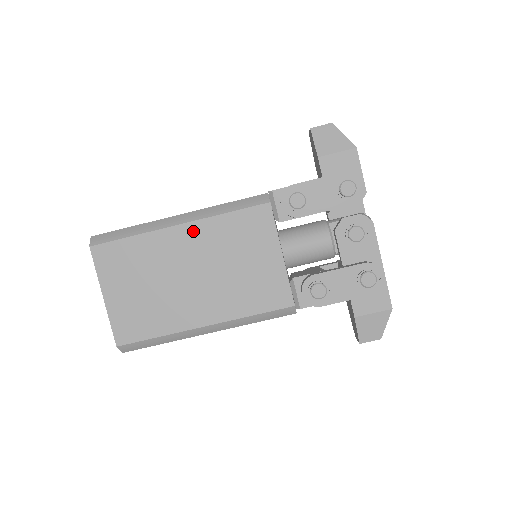
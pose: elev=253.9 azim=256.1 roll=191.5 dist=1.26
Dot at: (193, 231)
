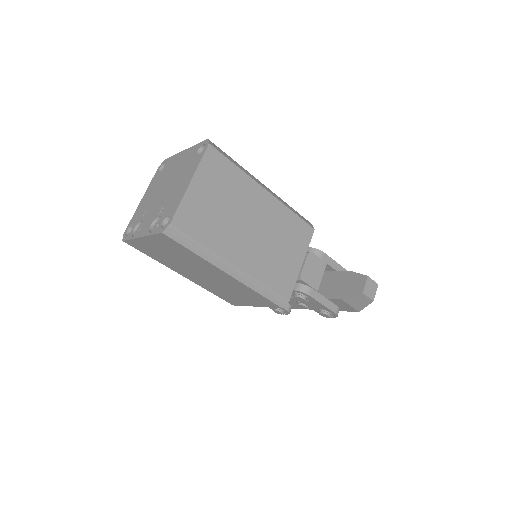
Dot at: (231, 279)
